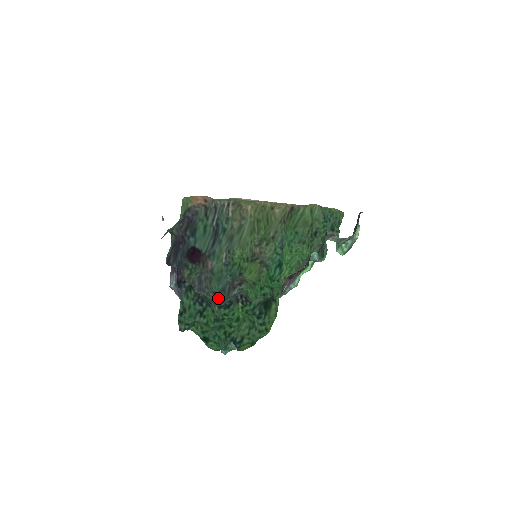
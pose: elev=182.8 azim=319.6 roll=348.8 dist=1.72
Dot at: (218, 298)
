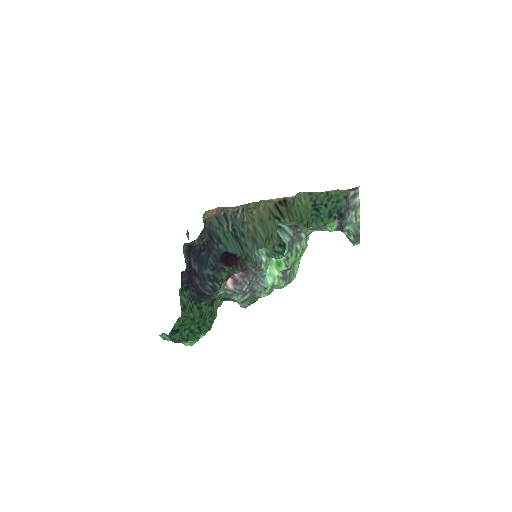
Dot at: occluded
